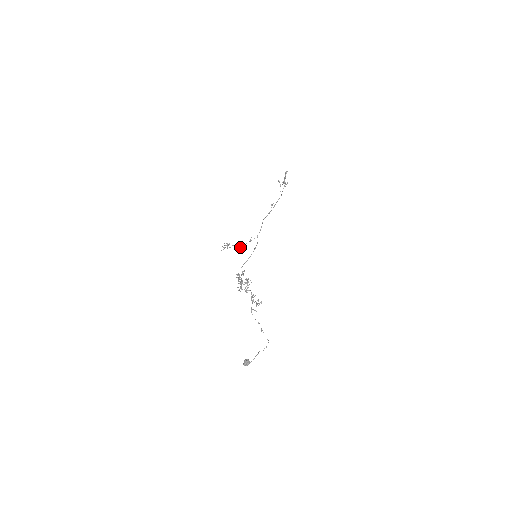
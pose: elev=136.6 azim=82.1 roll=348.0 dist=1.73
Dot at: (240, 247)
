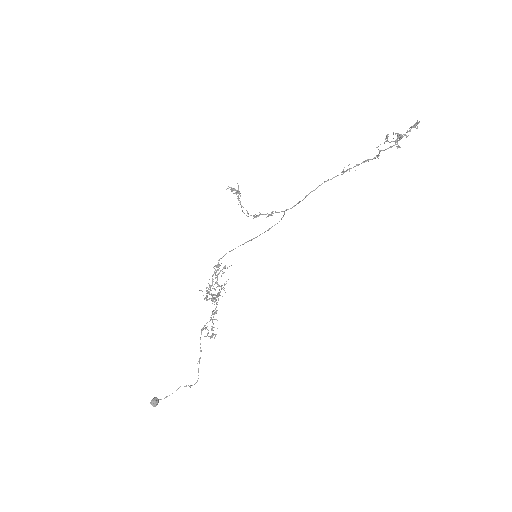
Dot at: occluded
